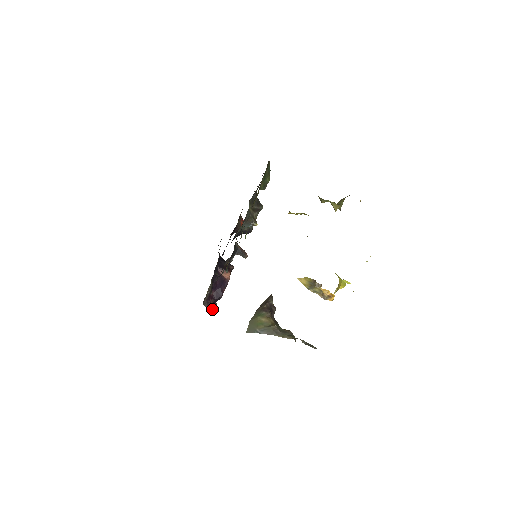
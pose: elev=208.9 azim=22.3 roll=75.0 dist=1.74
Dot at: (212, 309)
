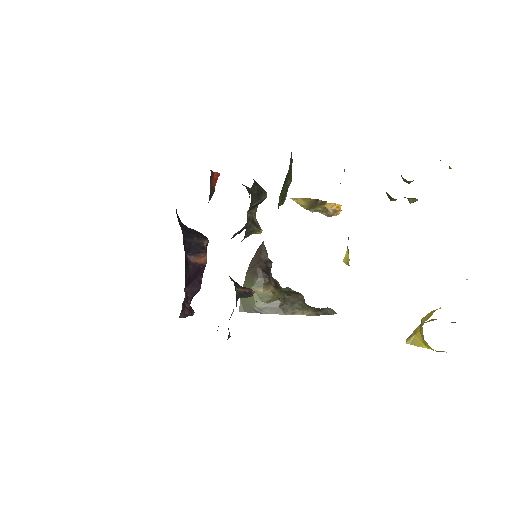
Dot at: (190, 310)
